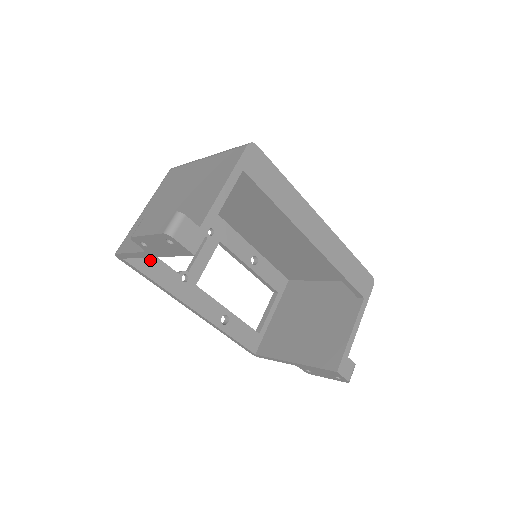
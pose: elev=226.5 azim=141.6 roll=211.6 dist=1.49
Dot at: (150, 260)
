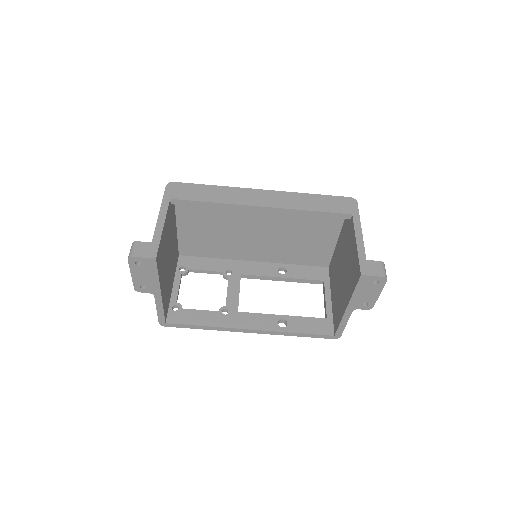
Dot at: (188, 314)
